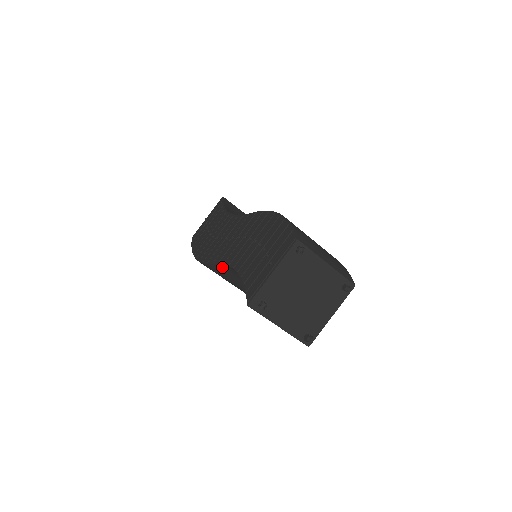
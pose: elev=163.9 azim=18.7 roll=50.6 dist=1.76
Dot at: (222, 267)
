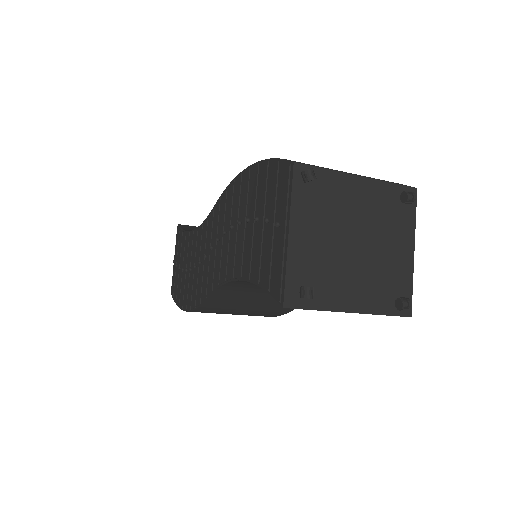
Dot at: (221, 295)
